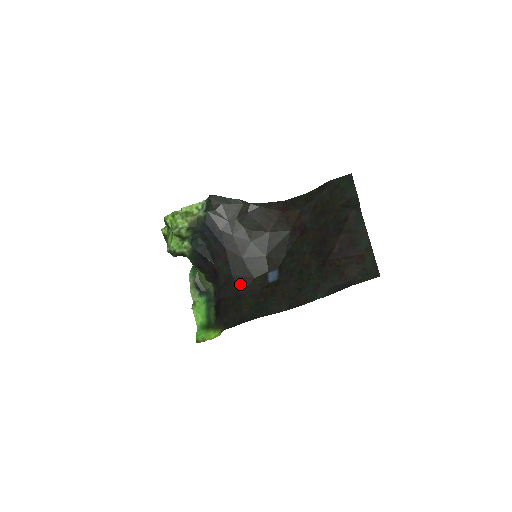
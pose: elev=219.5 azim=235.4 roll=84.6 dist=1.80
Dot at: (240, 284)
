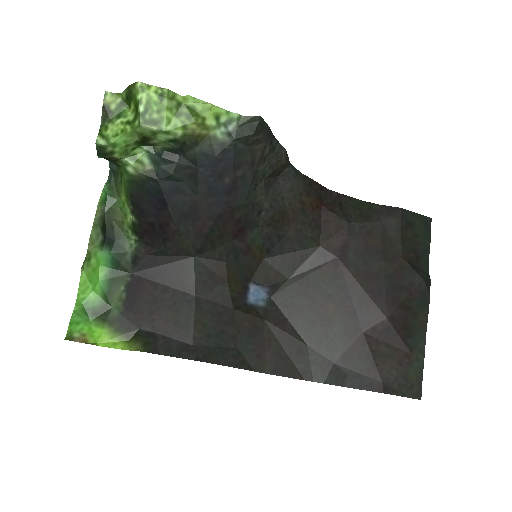
Dot at: (201, 280)
